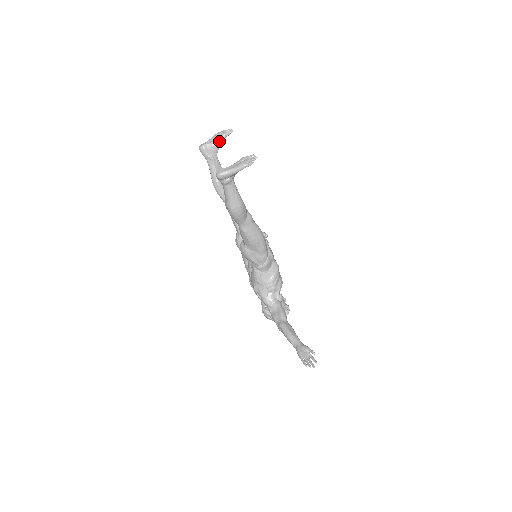
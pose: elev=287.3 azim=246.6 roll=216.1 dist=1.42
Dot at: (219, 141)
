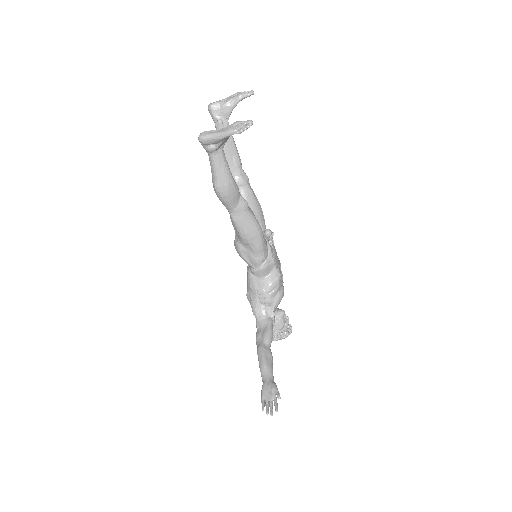
Dot at: (233, 102)
